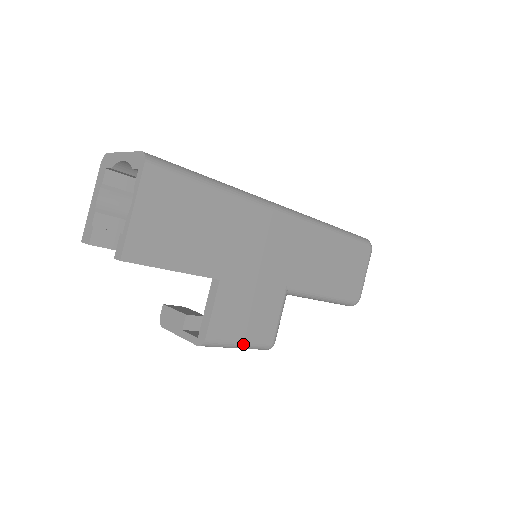
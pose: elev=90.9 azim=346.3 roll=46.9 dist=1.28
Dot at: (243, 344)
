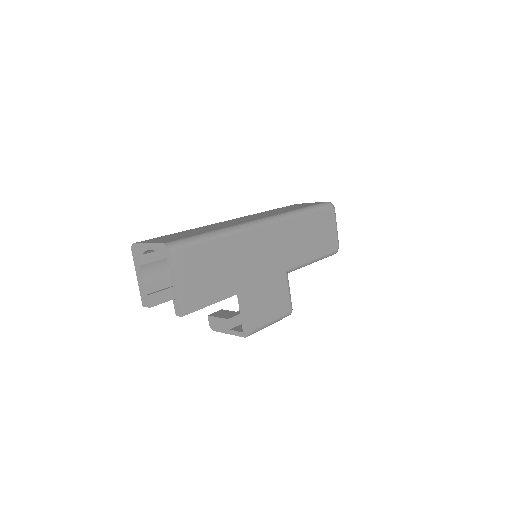
Dot at: (273, 322)
